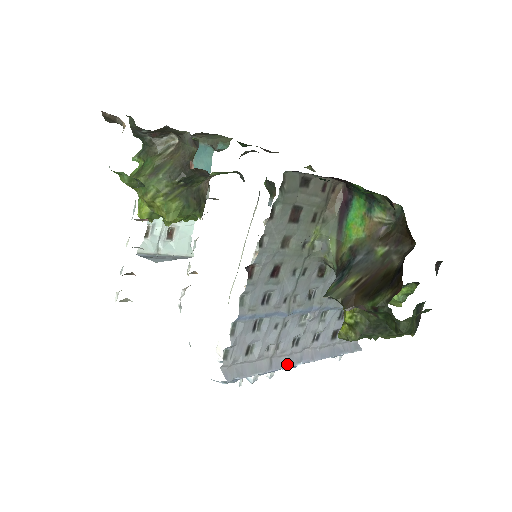
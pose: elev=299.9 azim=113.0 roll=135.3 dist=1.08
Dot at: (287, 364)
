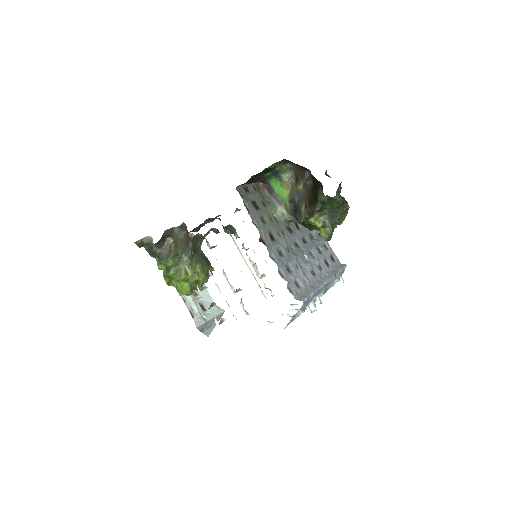
Dot at: (320, 285)
